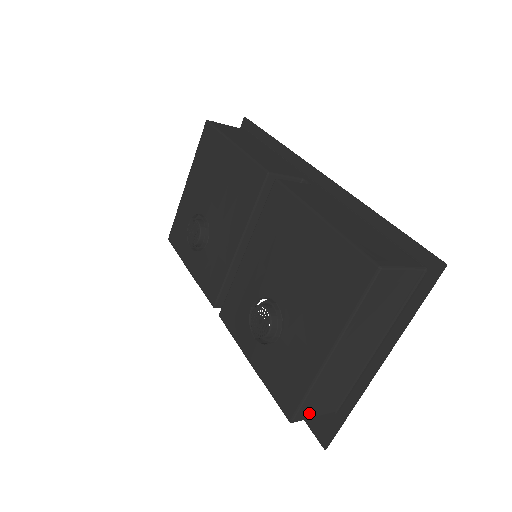
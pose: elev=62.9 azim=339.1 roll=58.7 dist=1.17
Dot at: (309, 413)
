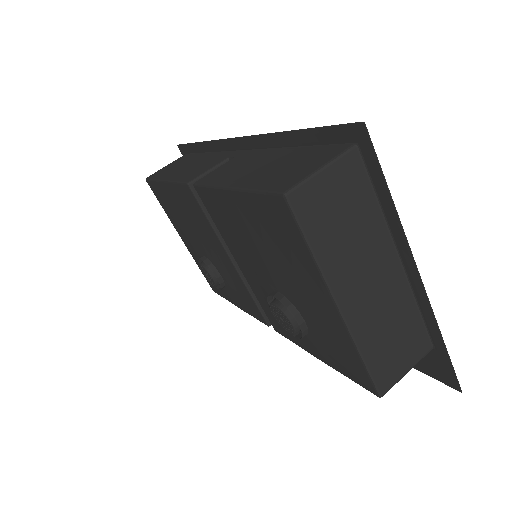
Dot at: (394, 374)
